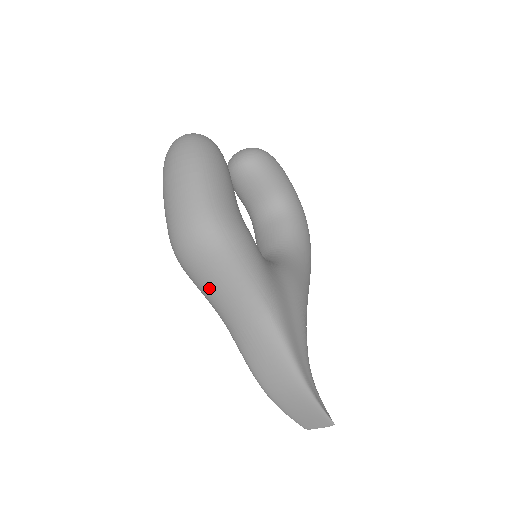
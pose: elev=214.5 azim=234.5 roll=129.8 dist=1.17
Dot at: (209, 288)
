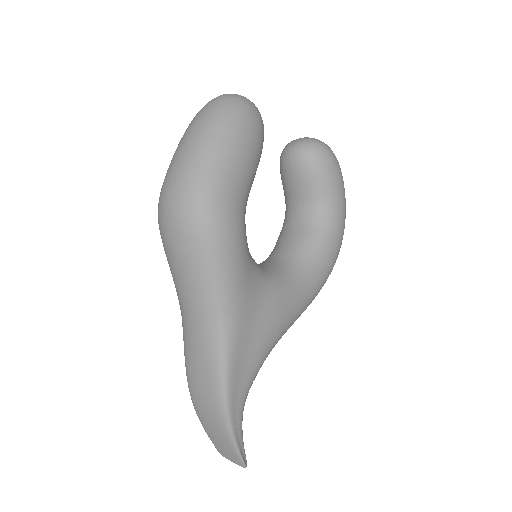
Dot at: (173, 266)
